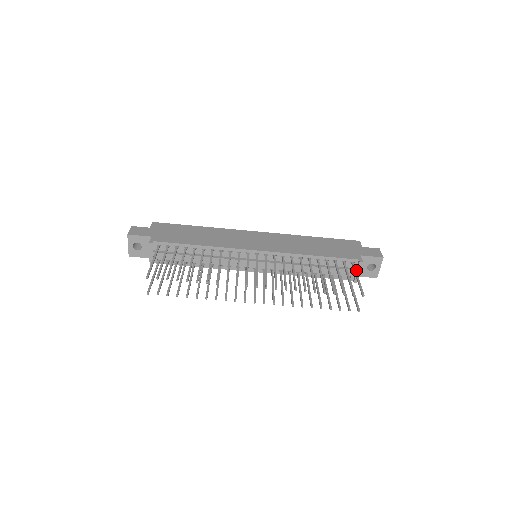
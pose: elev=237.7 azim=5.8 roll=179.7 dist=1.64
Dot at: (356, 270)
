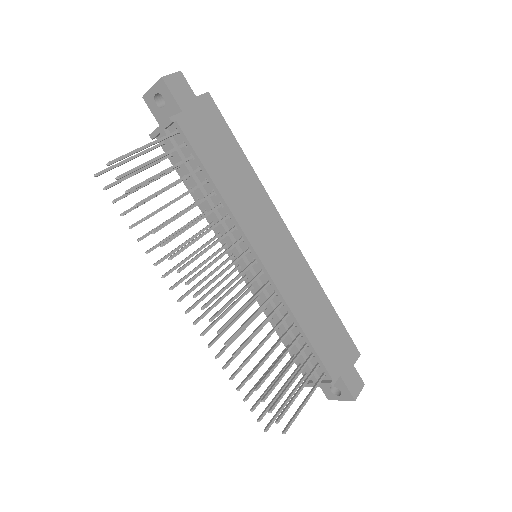
Dot at: occluded
